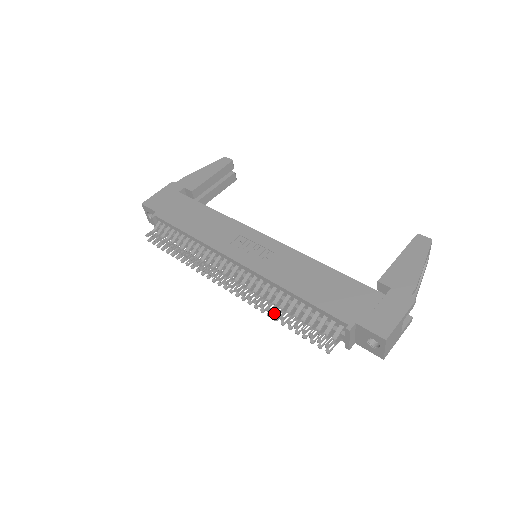
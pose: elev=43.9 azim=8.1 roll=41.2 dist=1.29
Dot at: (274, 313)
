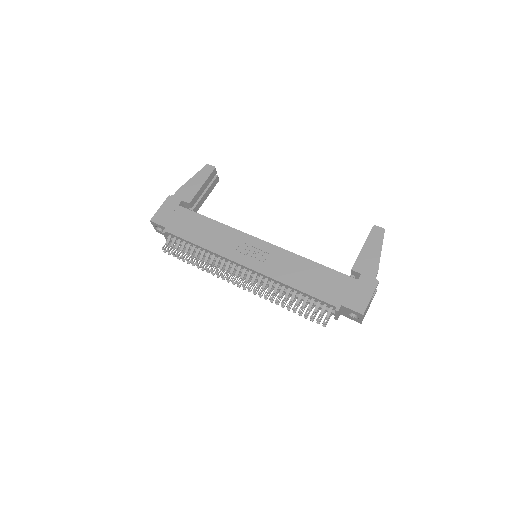
Dot at: (282, 304)
